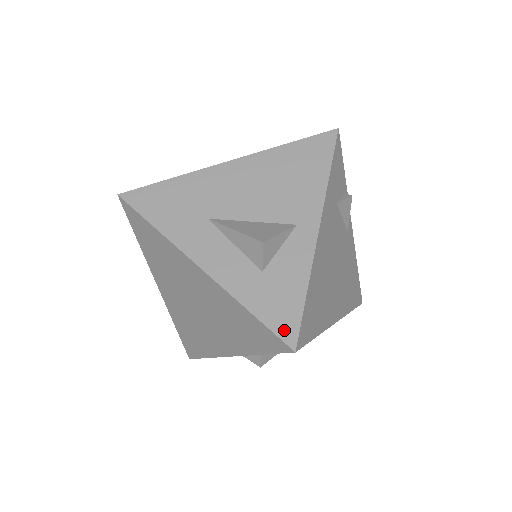
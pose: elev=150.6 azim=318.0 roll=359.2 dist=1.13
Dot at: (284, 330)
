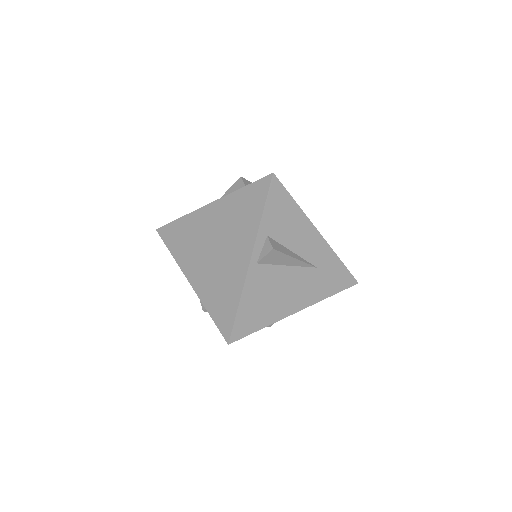
Dot at: occluded
